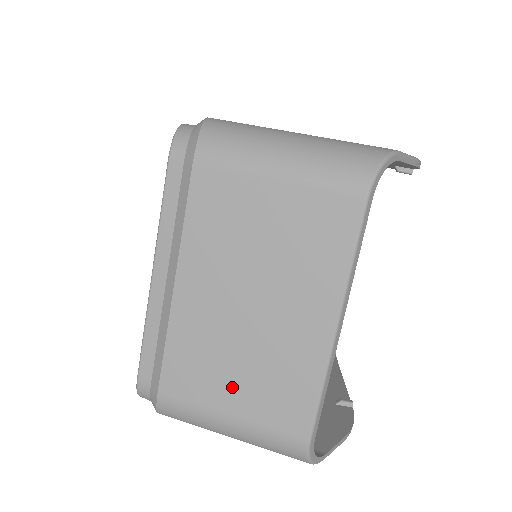
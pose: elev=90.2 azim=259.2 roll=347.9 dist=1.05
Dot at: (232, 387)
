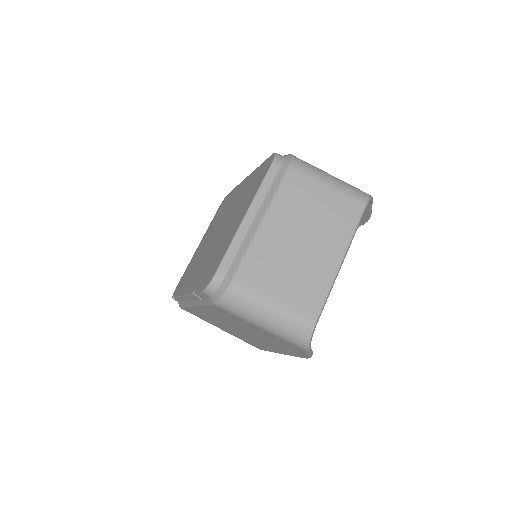
Dot at: (280, 284)
